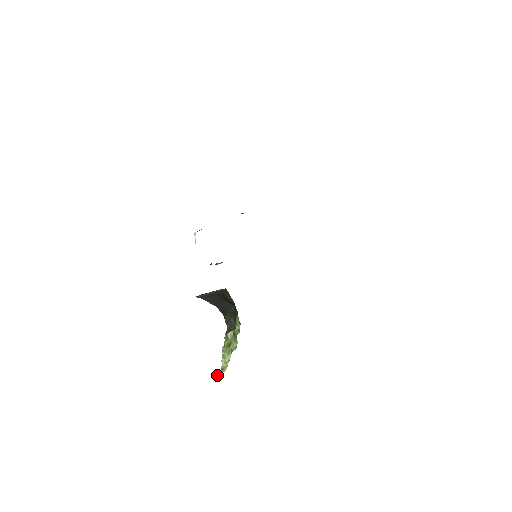
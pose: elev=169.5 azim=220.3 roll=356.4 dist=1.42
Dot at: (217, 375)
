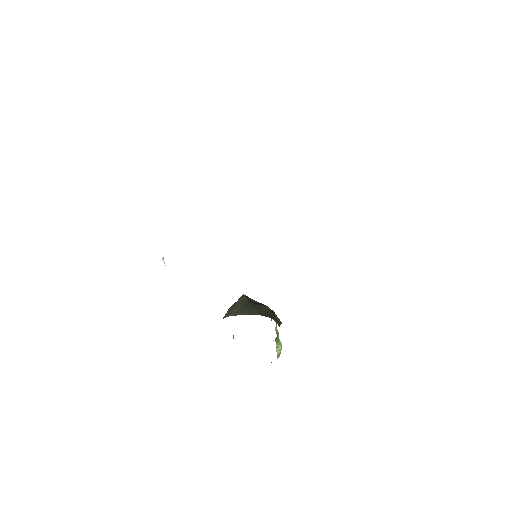
Dot at: (271, 362)
